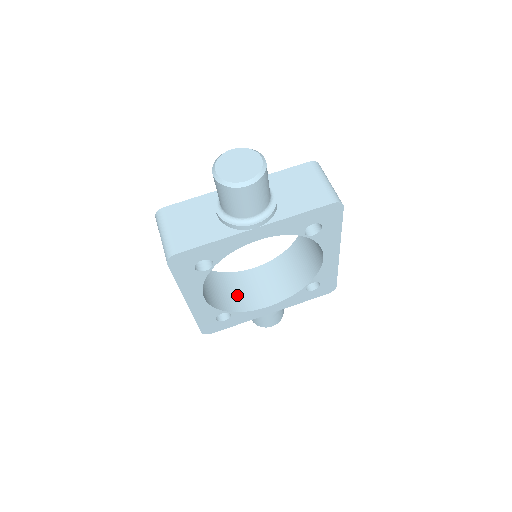
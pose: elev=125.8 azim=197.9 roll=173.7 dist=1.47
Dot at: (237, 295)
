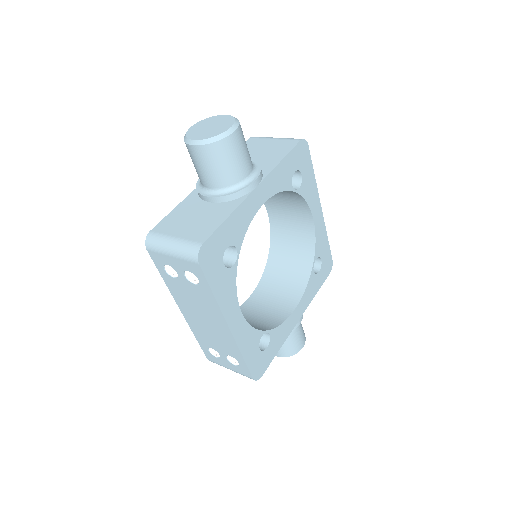
Dot at: (258, 320)
